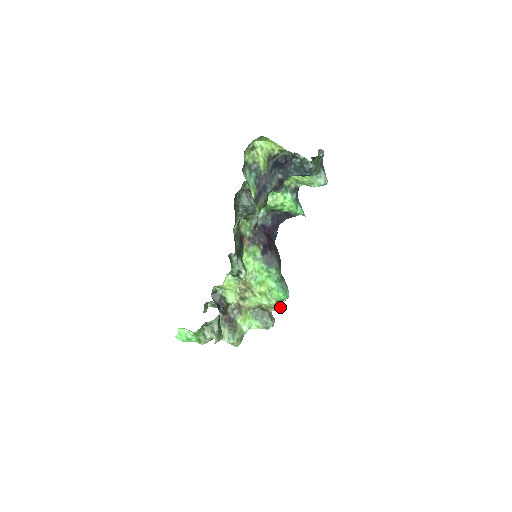
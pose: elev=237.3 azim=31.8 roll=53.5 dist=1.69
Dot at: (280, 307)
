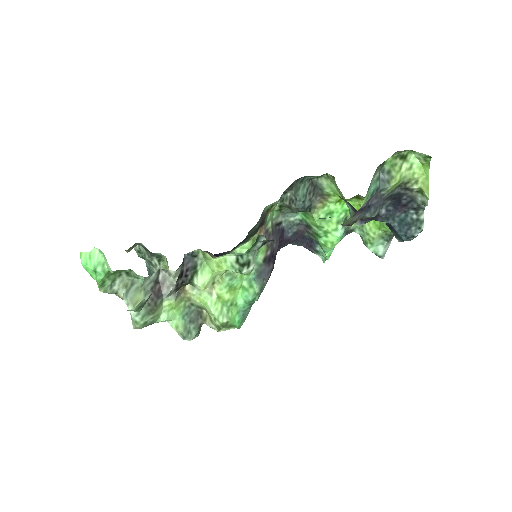
Dot at: (222, 330)
